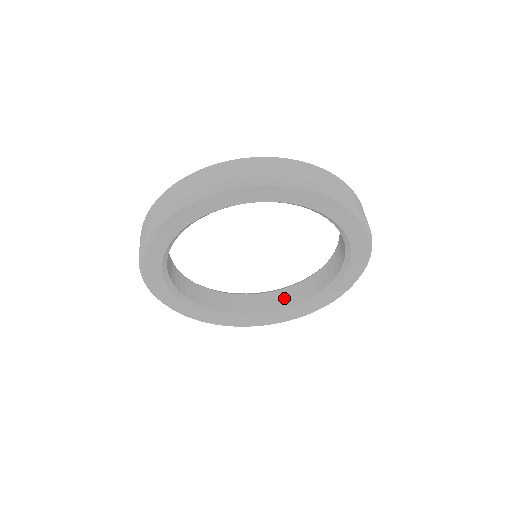
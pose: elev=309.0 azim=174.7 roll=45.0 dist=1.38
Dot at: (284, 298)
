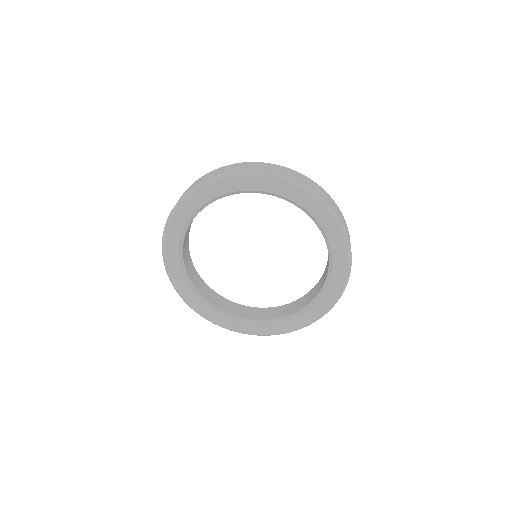
Dot at: (326, 271)
